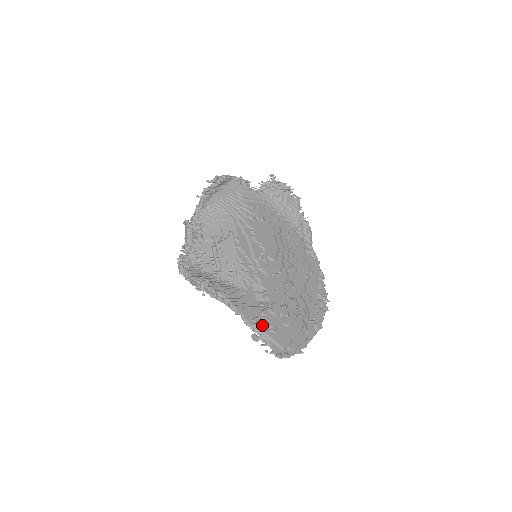
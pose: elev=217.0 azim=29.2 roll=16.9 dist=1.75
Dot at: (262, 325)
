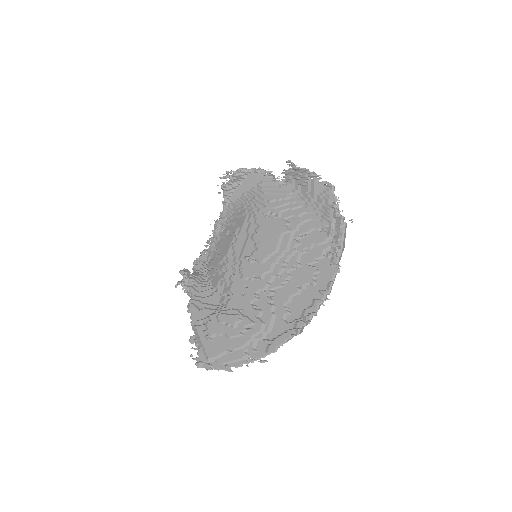
Dot at: (202, 329)
